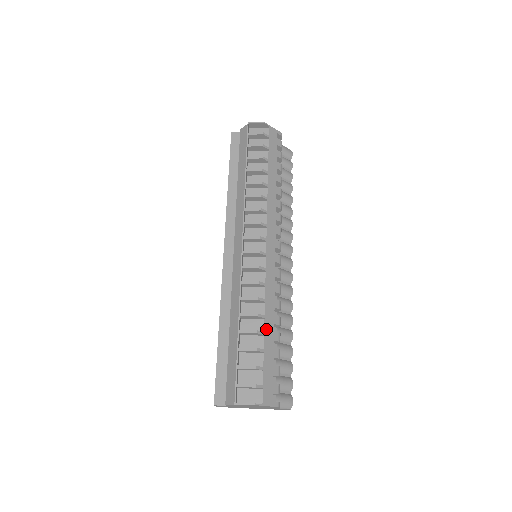
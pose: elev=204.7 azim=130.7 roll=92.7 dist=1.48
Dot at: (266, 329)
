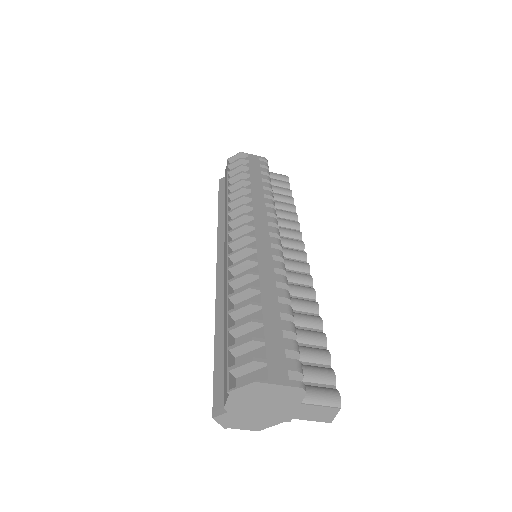
Dot at: (264, 301)
